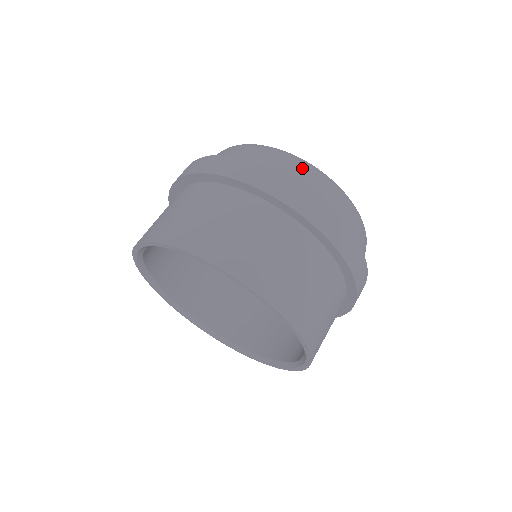
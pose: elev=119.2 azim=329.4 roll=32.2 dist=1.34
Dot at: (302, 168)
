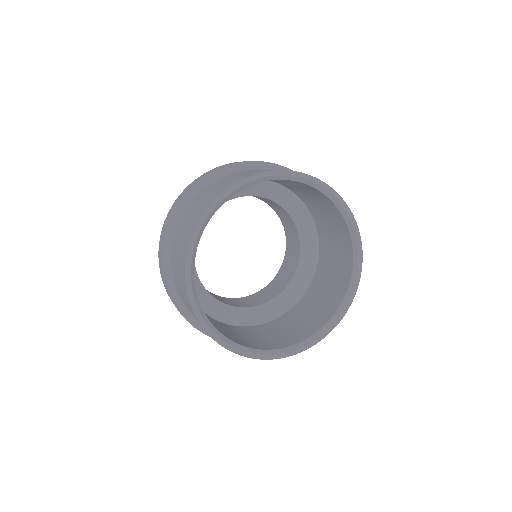
Dot at: occluded
